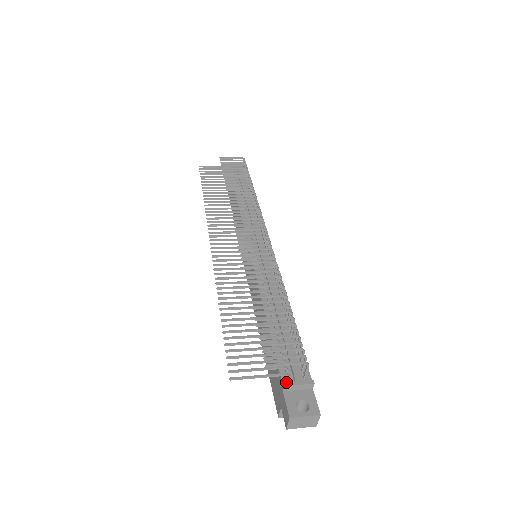
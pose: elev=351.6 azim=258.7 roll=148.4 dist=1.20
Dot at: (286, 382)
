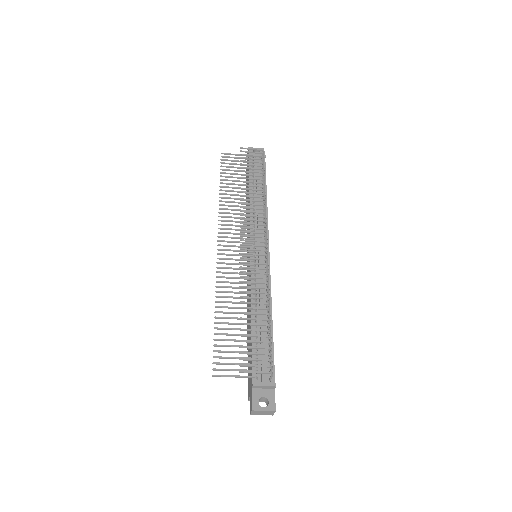
Dot at: (254, 383)
